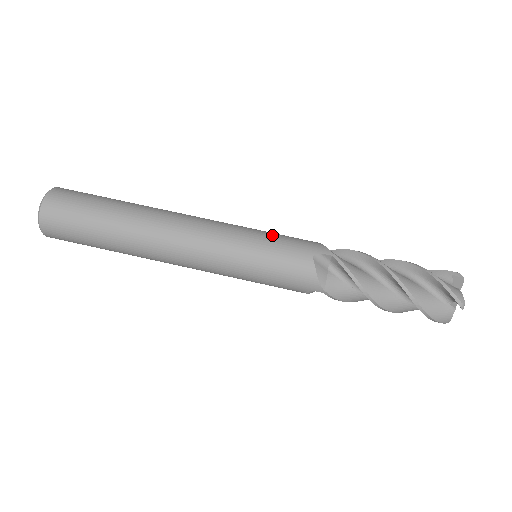
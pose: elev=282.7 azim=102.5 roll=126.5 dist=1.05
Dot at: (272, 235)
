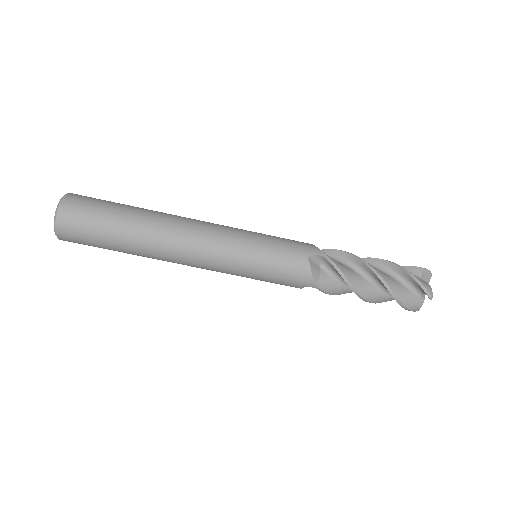
Dot at: (271, 238)
